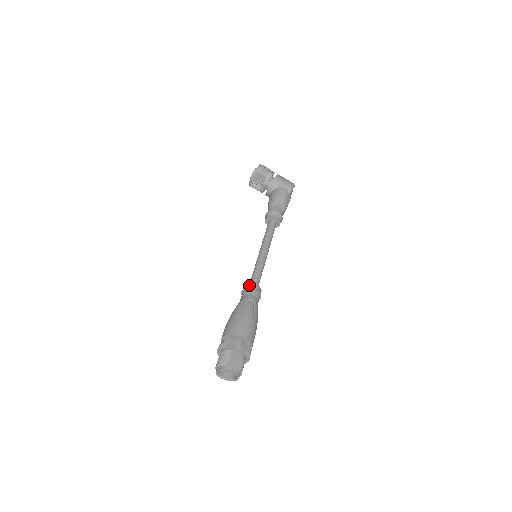
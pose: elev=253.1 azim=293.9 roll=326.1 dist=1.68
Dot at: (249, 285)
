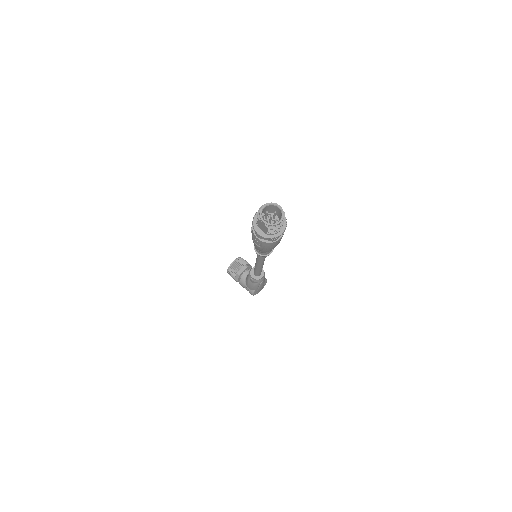
Dot at: occluded
